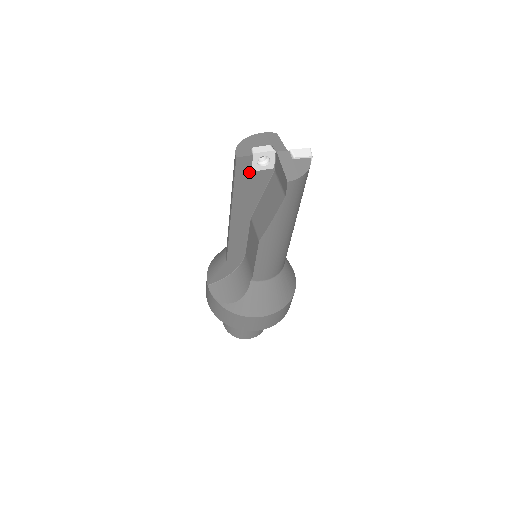
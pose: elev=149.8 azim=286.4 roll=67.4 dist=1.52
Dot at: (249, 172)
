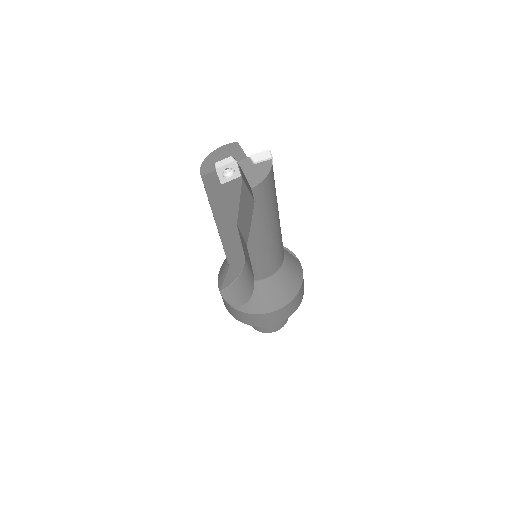
Dot at: (218, 186)
